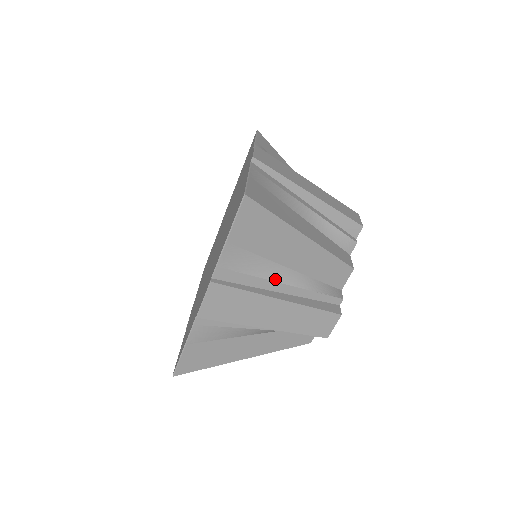
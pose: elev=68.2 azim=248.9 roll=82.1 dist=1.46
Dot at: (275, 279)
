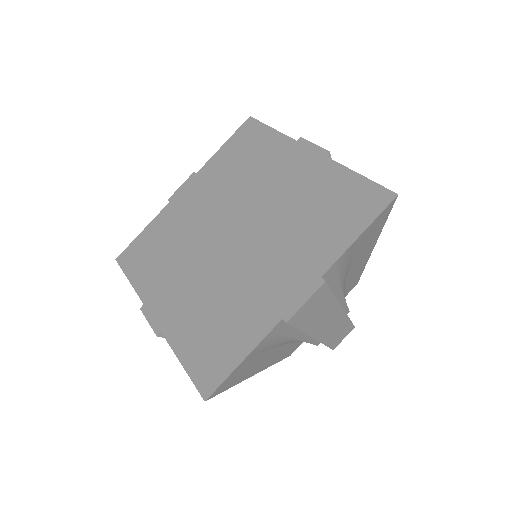
Dot at: (342, 286)
